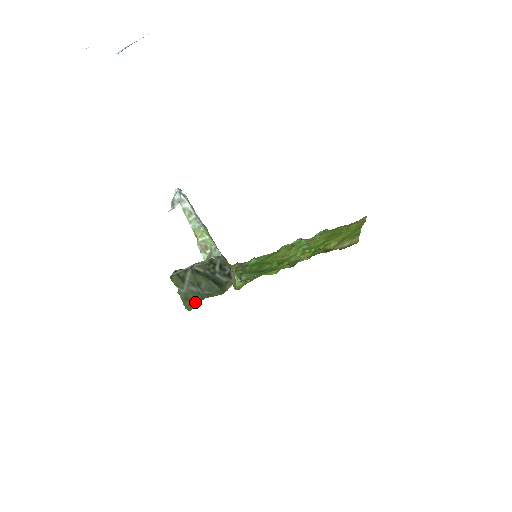
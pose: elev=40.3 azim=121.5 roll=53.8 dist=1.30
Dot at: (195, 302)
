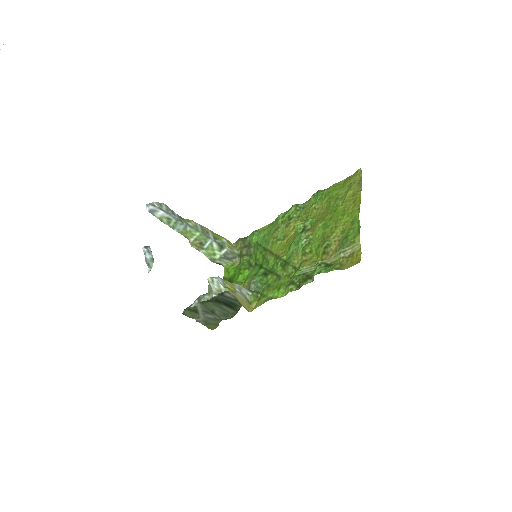
Dot at: (217, 324)
